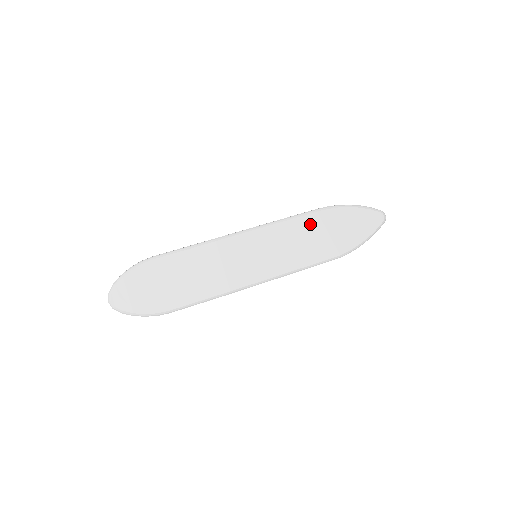
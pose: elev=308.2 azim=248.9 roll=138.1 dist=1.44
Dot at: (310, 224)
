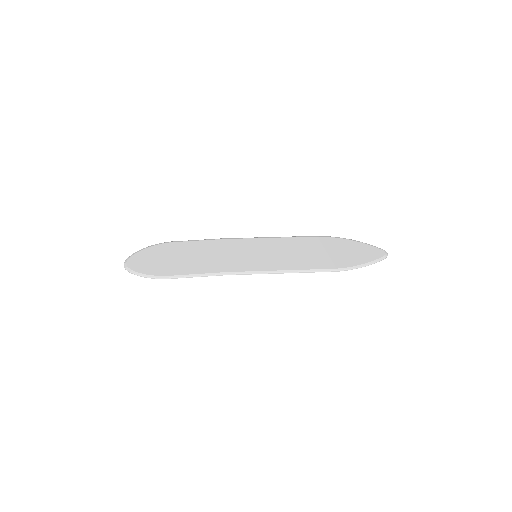
Dot at: (309, 243)
